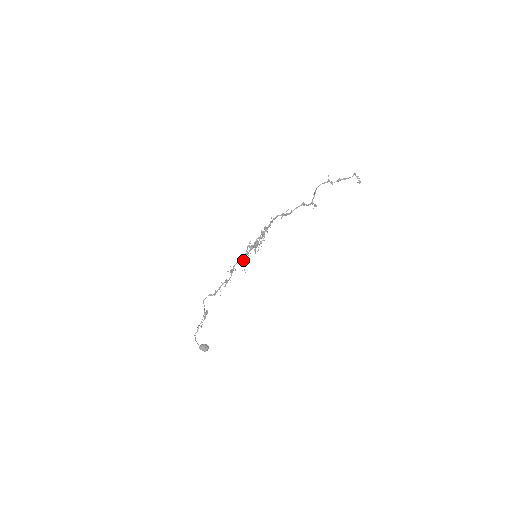
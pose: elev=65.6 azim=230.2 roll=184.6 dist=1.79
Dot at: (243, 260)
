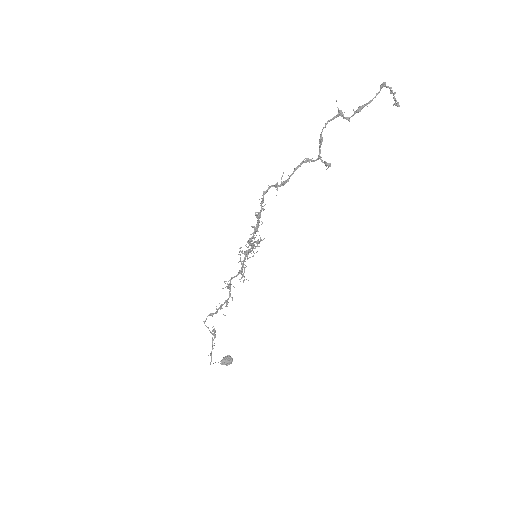
Dot at: occluded
